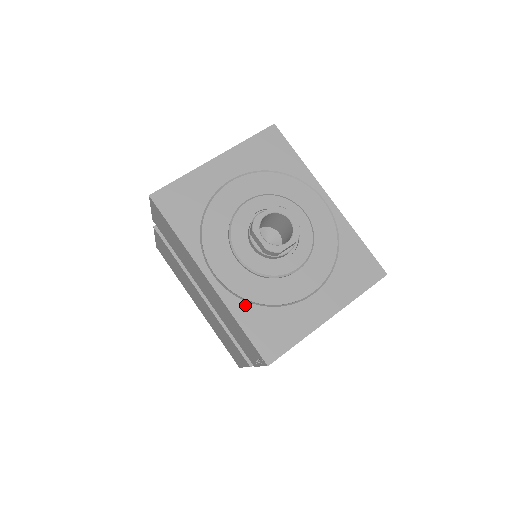
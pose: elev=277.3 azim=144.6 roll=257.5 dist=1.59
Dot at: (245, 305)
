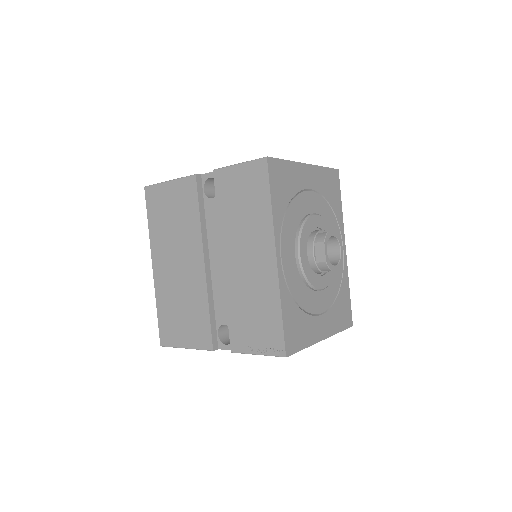
Dot at: (289, 297)
